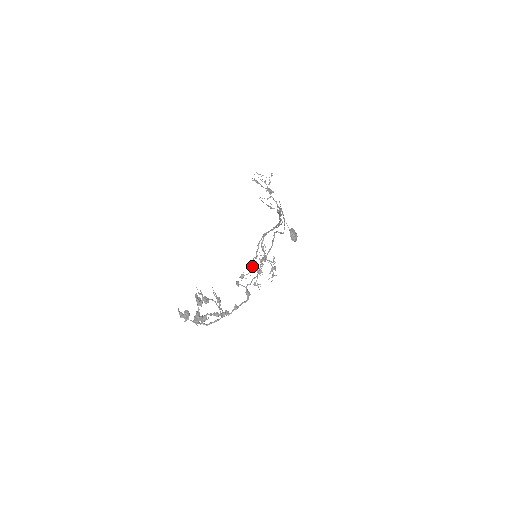
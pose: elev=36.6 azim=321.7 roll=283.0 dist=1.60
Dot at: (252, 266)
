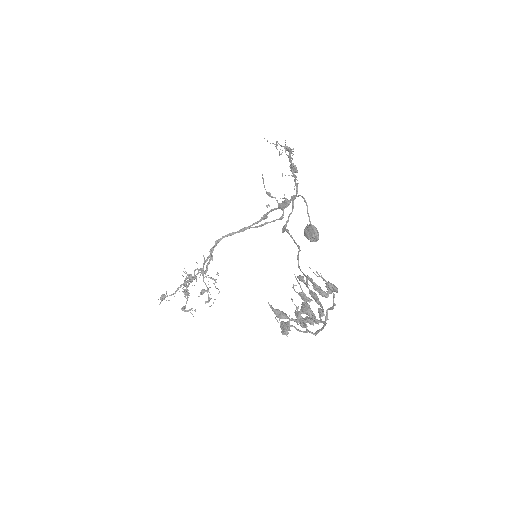
Dot at: (184, 283)
